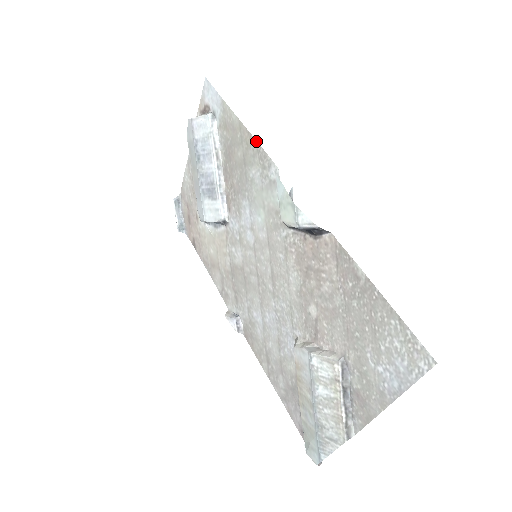
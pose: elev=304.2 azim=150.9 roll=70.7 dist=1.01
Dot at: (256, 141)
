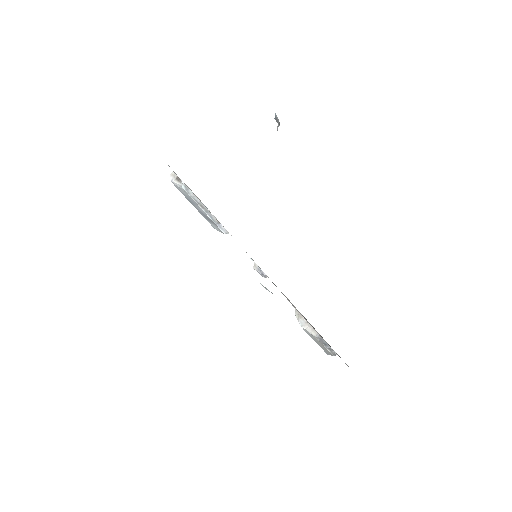
Dot at: occluded
